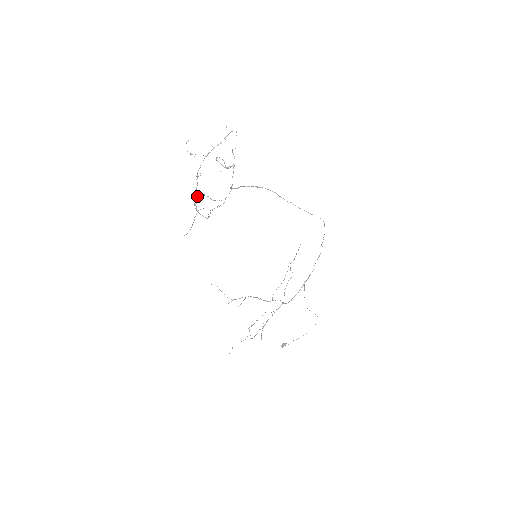
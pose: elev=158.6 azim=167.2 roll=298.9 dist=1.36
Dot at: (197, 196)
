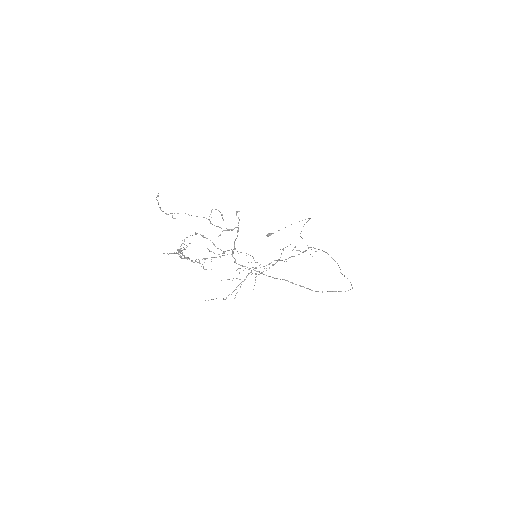
Dot at: occluded
